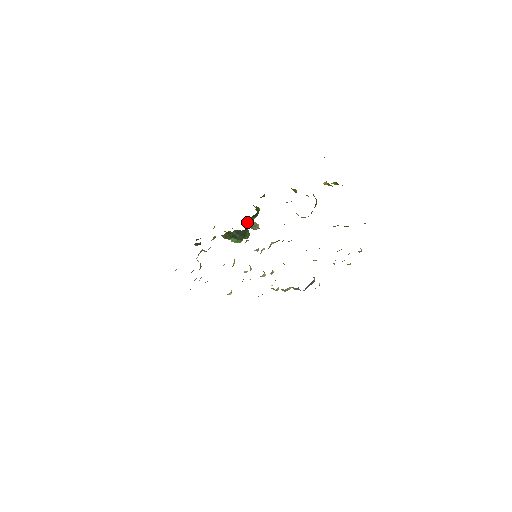
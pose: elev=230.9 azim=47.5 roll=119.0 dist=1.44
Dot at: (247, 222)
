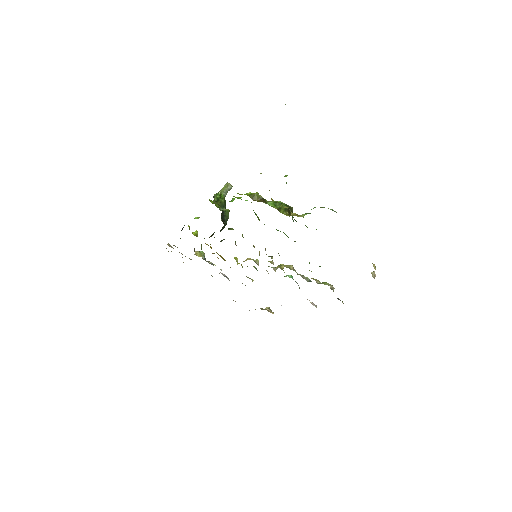
Dot at: occluded
